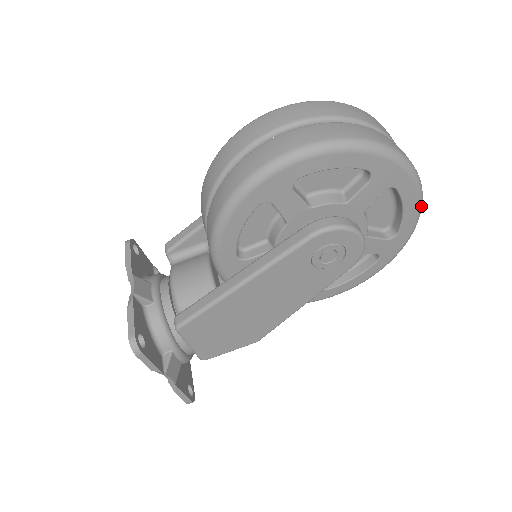
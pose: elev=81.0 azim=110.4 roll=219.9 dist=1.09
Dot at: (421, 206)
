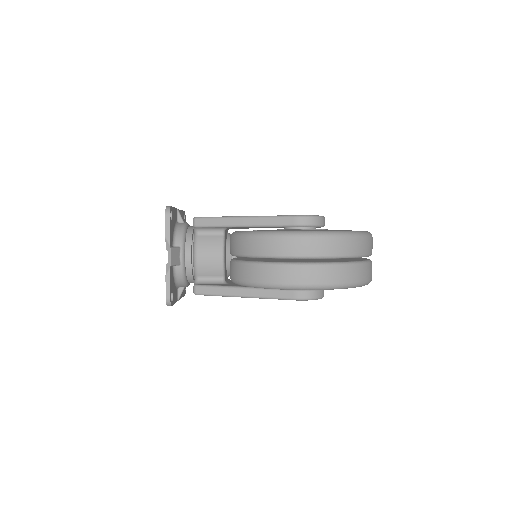
Dot at: occluded
